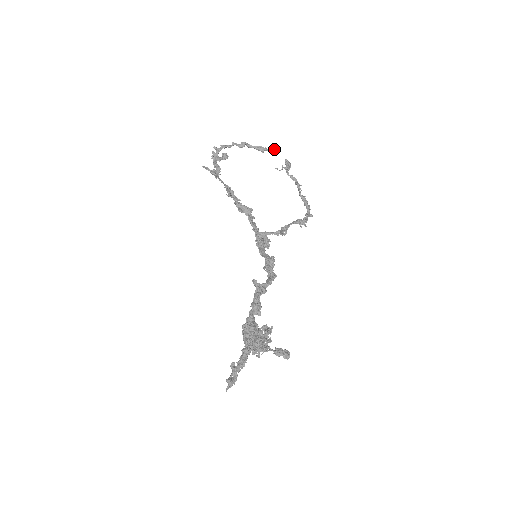
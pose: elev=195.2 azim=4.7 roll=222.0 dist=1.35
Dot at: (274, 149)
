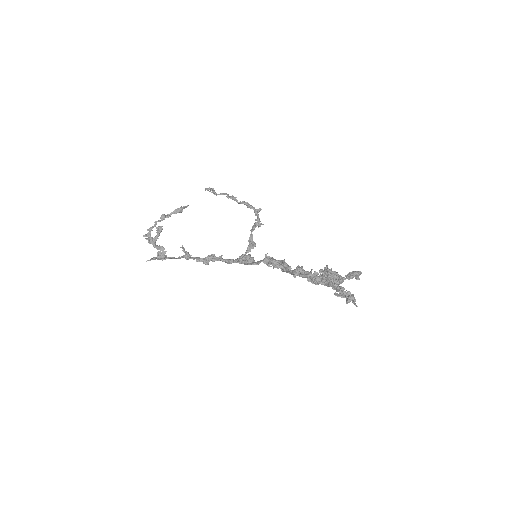
Dot at: occluded
